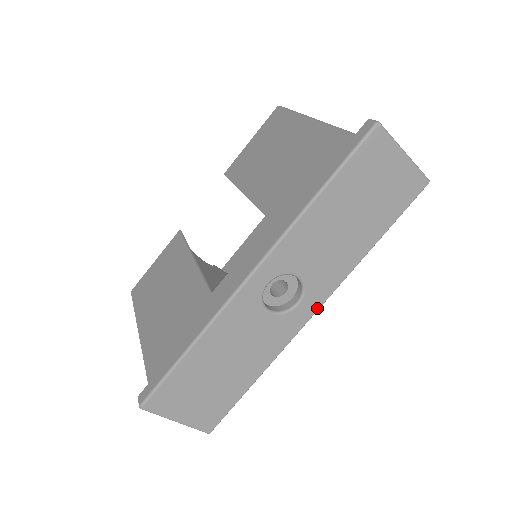
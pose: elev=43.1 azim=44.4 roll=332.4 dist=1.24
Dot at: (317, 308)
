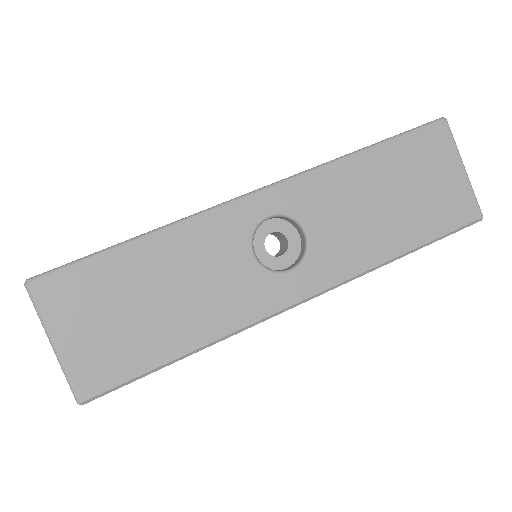
Dot at: (311, 293)
